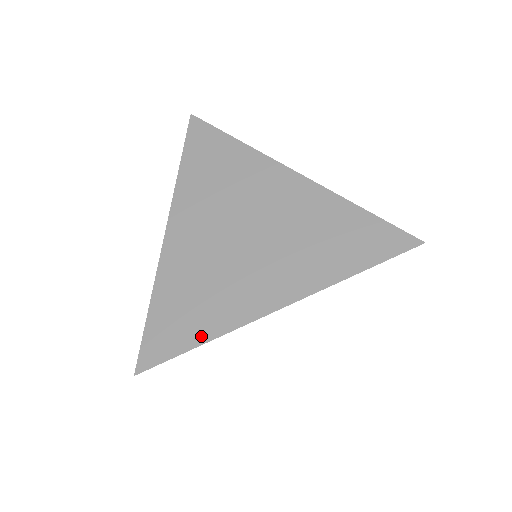
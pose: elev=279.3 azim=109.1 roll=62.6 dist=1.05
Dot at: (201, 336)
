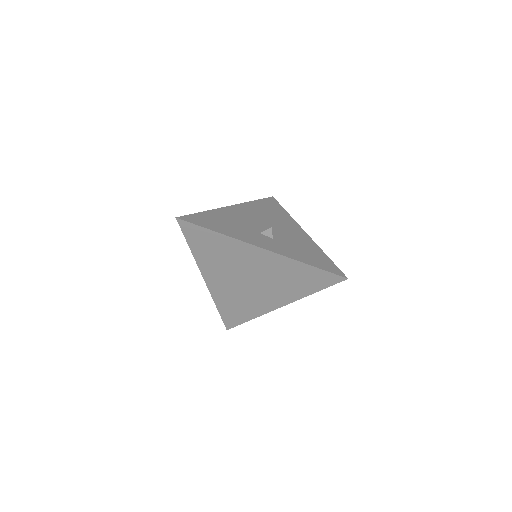
Dot at: (249, 318)
